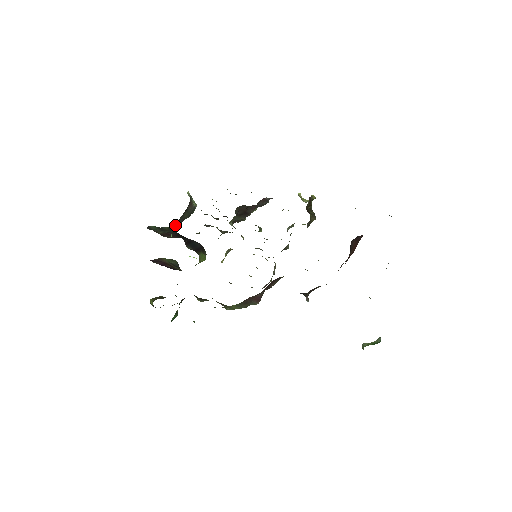
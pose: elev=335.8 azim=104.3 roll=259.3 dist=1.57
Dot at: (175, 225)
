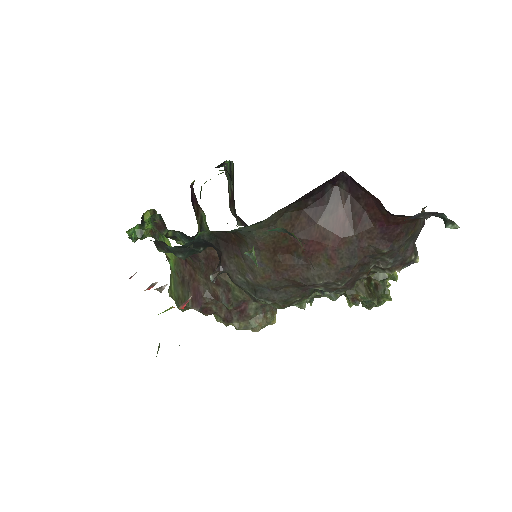
Dot at: occluded
